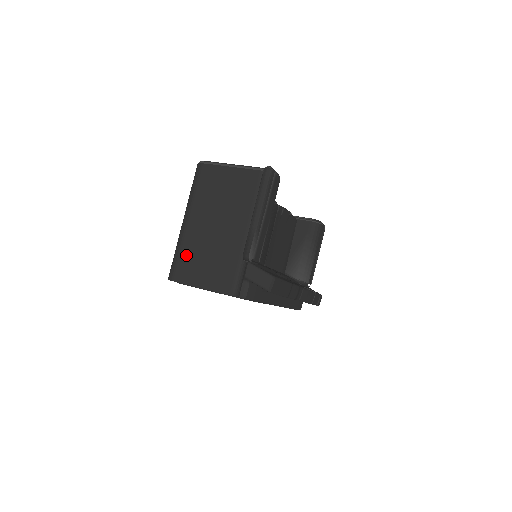
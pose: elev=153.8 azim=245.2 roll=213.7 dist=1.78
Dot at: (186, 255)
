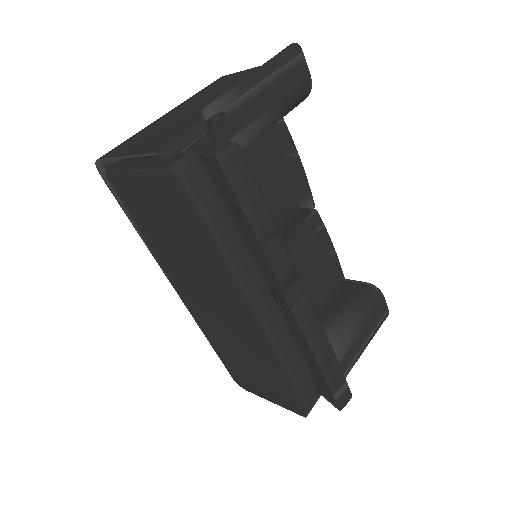
Dot at: (137, 136)
